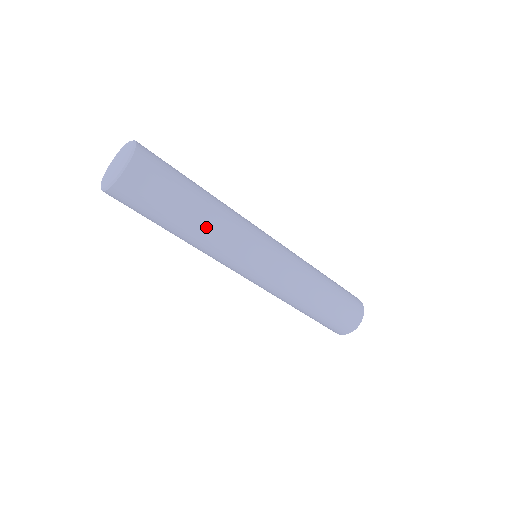
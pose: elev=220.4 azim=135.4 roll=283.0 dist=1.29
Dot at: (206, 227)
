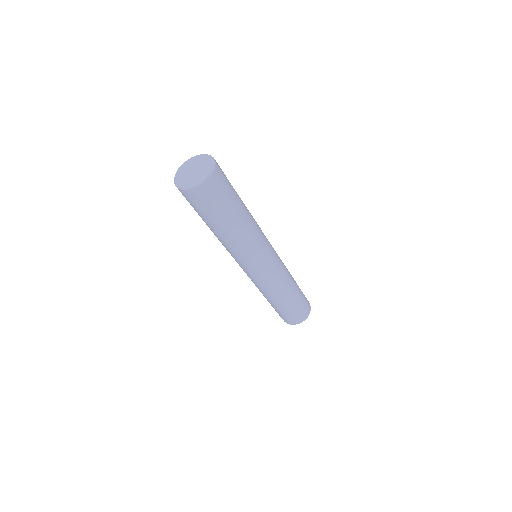
Dot at: (247, 224)
